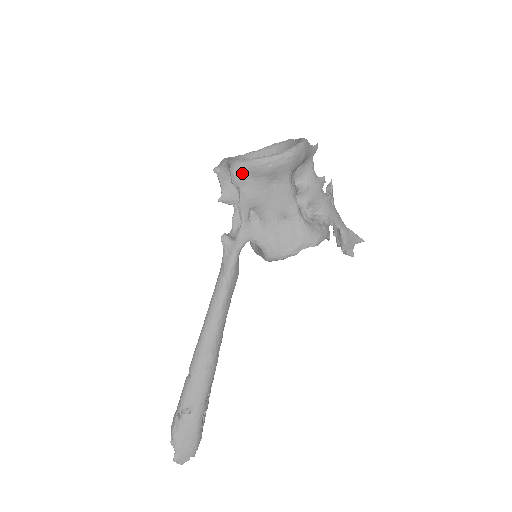
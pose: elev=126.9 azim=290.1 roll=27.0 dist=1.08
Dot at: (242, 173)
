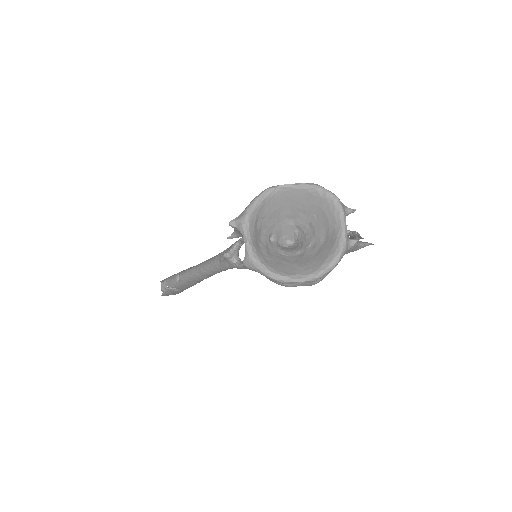
Dot at: (255, 271)
